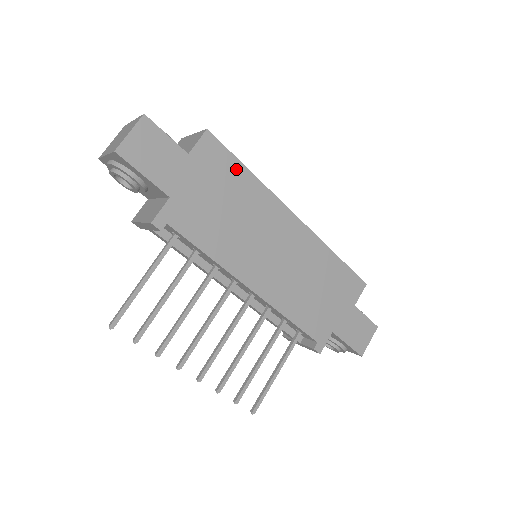
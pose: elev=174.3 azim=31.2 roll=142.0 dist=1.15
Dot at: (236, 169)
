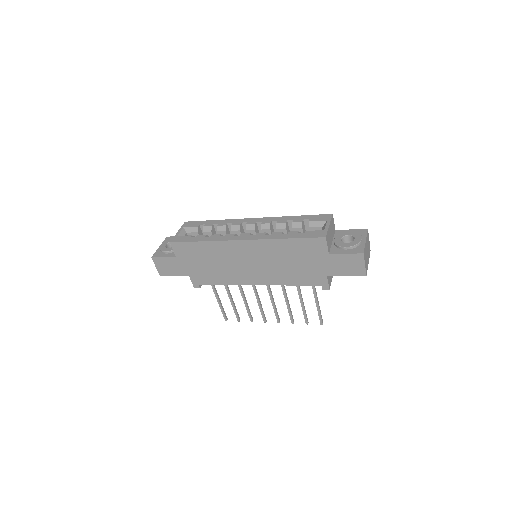
Dot at: (195, 246)
